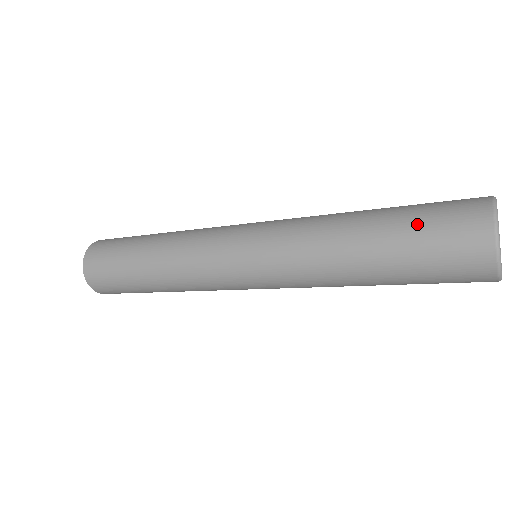
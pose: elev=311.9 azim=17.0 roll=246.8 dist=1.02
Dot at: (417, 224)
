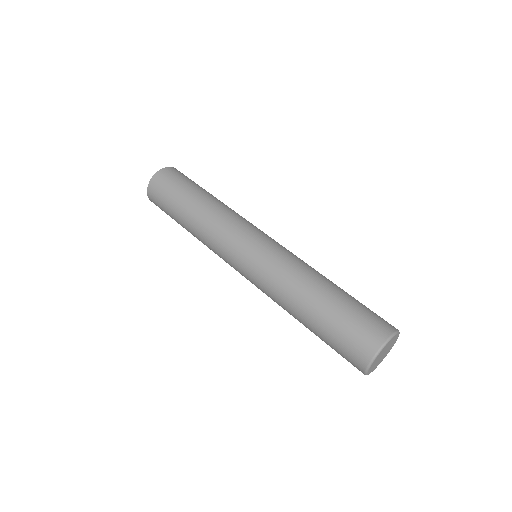
Dot at: (354, 307)
